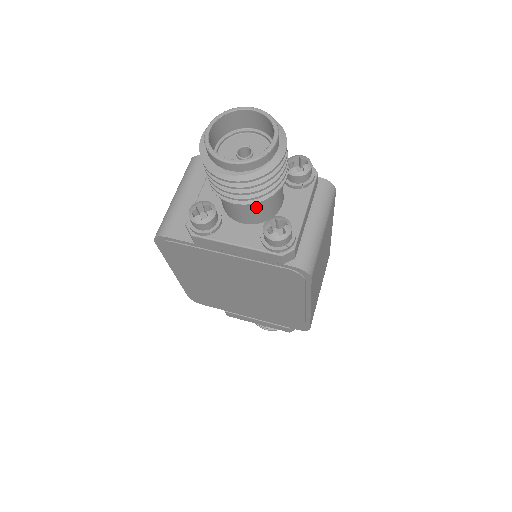
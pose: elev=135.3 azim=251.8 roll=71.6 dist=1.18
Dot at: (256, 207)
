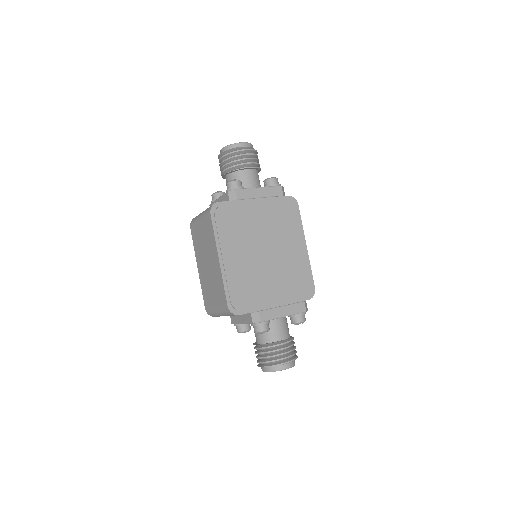
Dot at: (256, 176)
